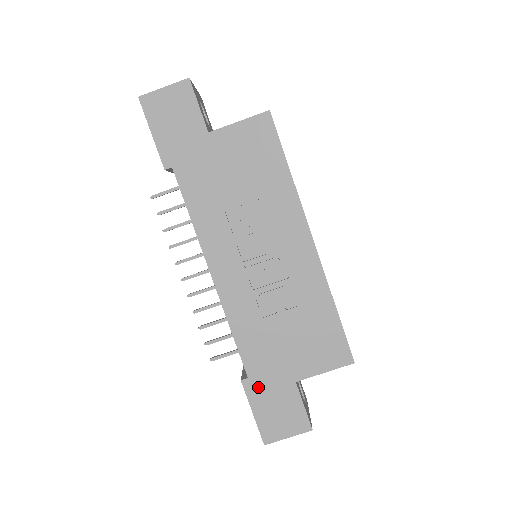
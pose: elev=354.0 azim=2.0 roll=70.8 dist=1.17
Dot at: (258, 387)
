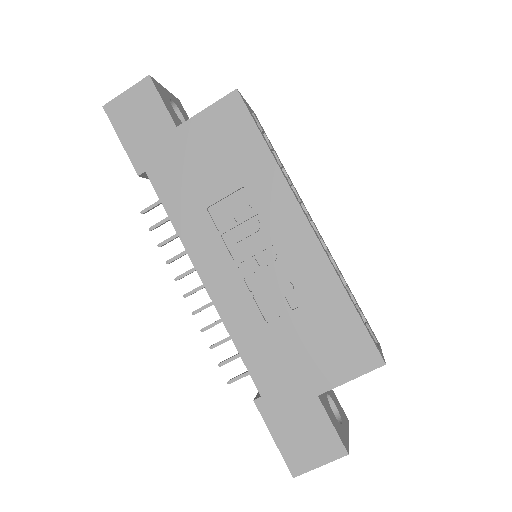
Dot at: (274, 406)
